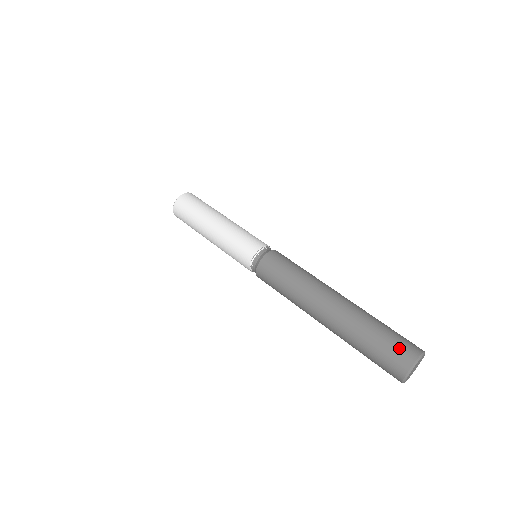
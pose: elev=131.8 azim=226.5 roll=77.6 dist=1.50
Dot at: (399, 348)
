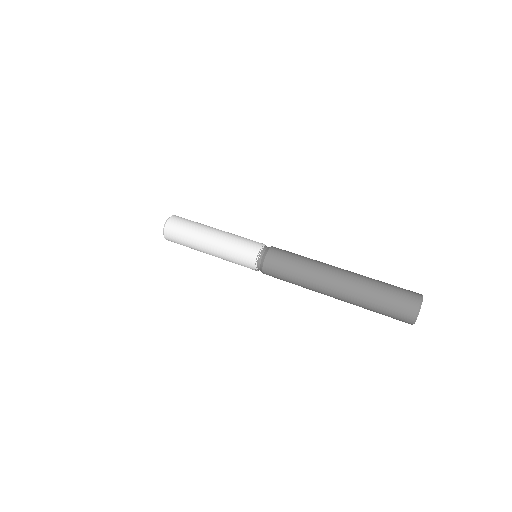
Dot at: (405, 295)
